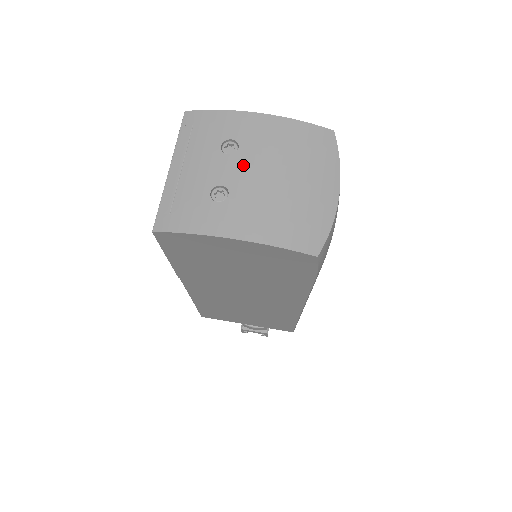
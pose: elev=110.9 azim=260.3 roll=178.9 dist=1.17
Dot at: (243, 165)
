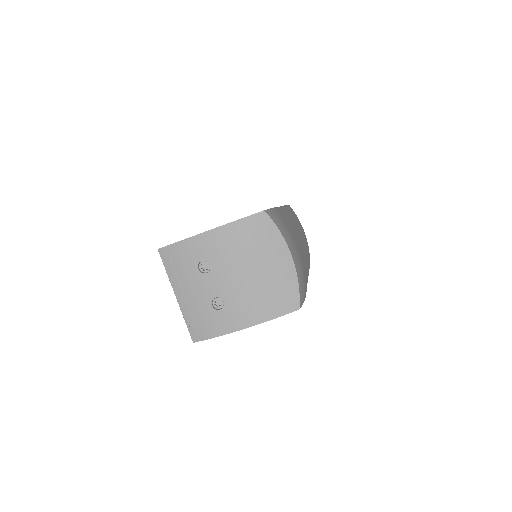
Dot at: (220, 276)
